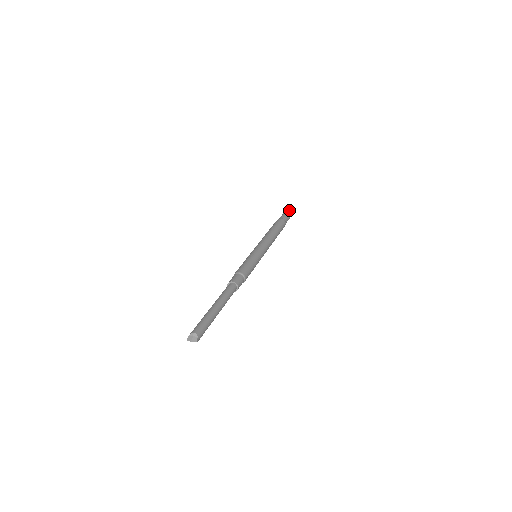
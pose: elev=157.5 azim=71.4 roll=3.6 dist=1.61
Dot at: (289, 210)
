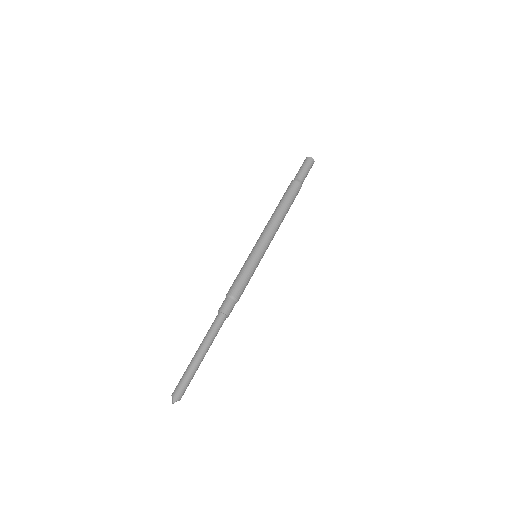
Dot at: (305, 159)
